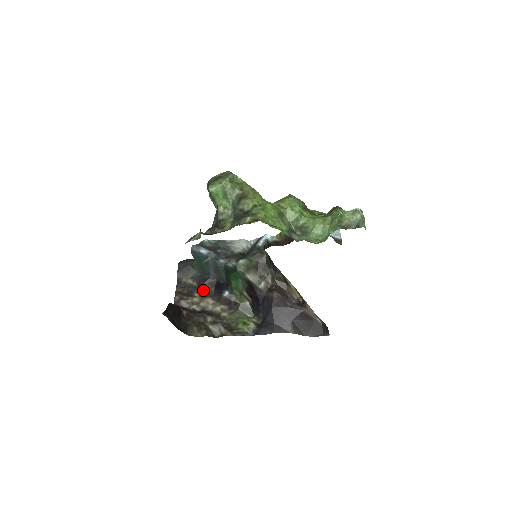
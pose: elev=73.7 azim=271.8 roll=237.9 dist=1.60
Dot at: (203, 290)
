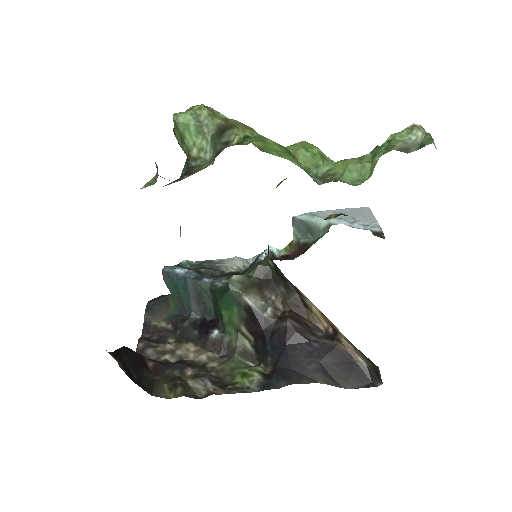
Dot at: (181, 333)
